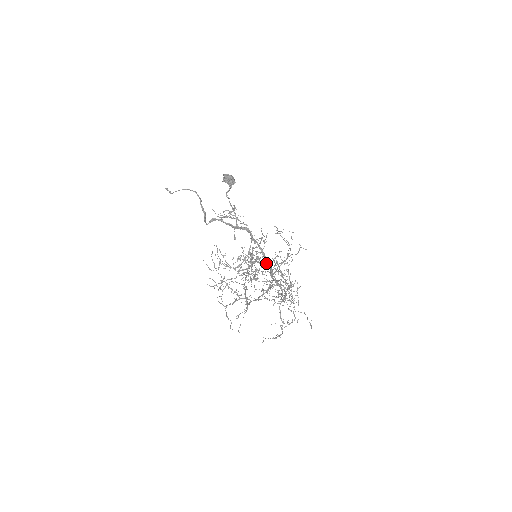
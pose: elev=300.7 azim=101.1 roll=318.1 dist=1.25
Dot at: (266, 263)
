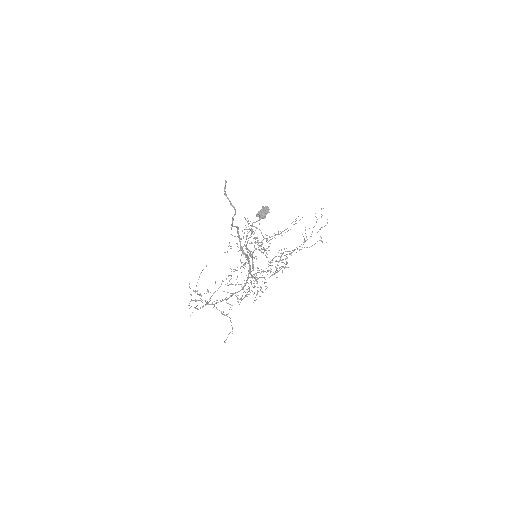
Dot at: occluded
